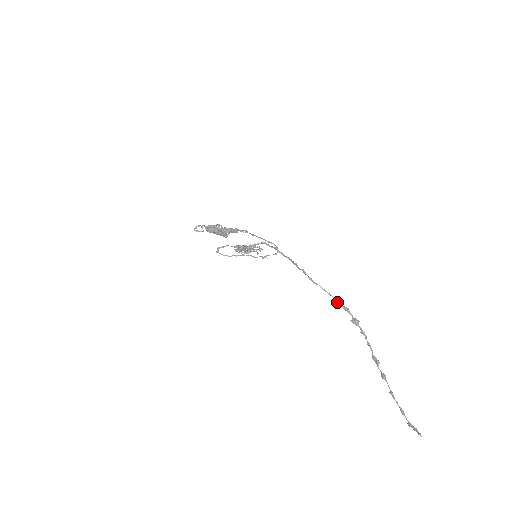
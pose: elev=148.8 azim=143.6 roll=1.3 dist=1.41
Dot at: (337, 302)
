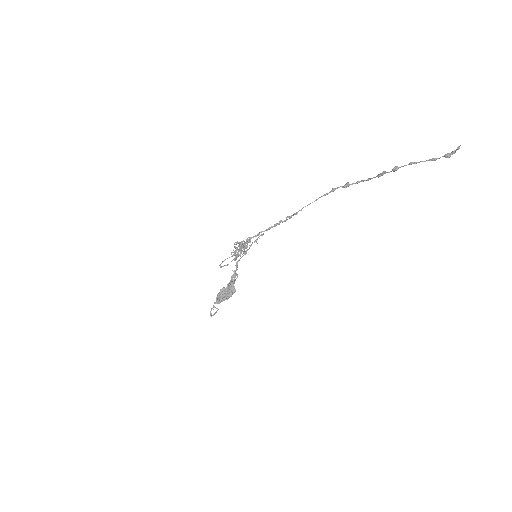
Dot at: (324, 195)
